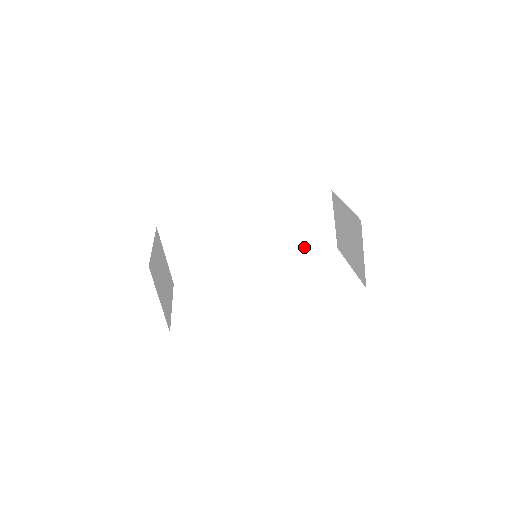
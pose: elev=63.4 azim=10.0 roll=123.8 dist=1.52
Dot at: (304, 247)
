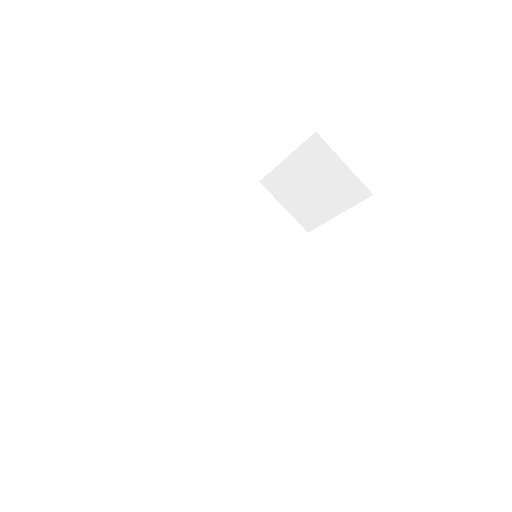
Dot at: (282, 250)
